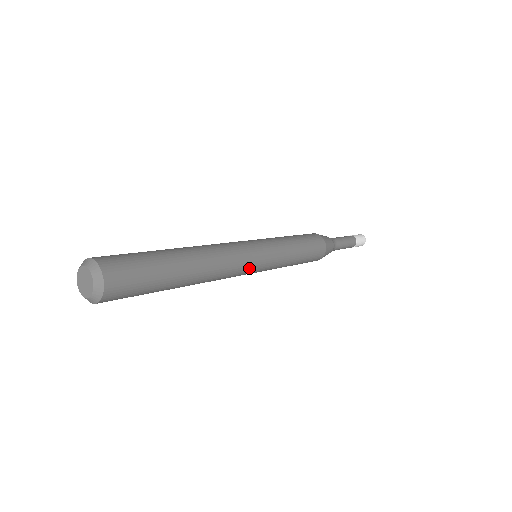
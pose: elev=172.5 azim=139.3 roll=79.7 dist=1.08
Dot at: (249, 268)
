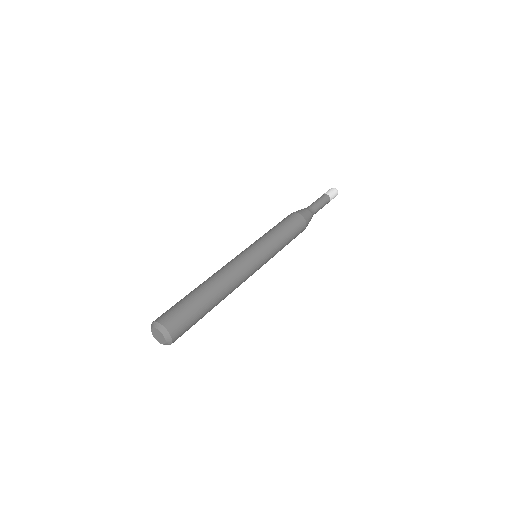
Dot at: occluded
